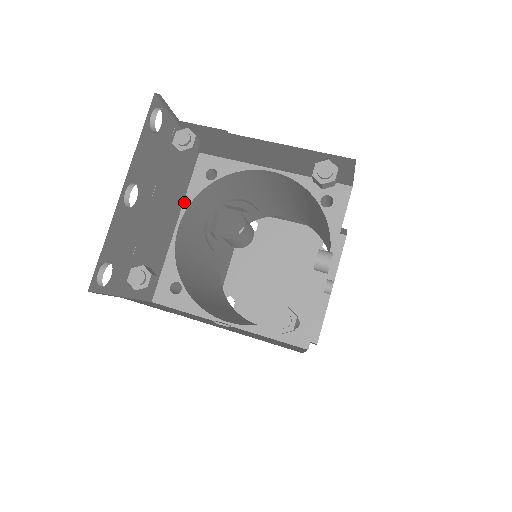
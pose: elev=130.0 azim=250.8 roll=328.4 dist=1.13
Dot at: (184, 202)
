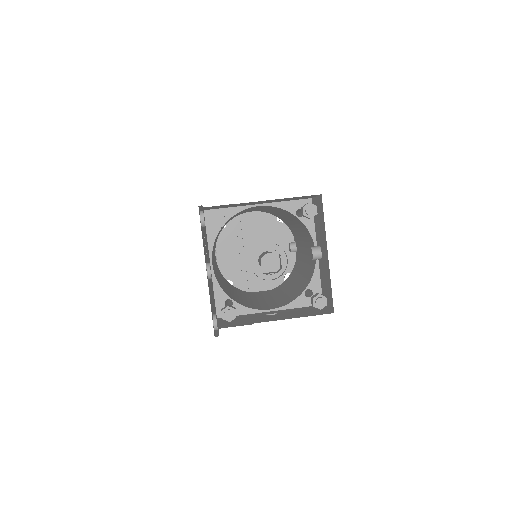
Dot at: (209, 247)
